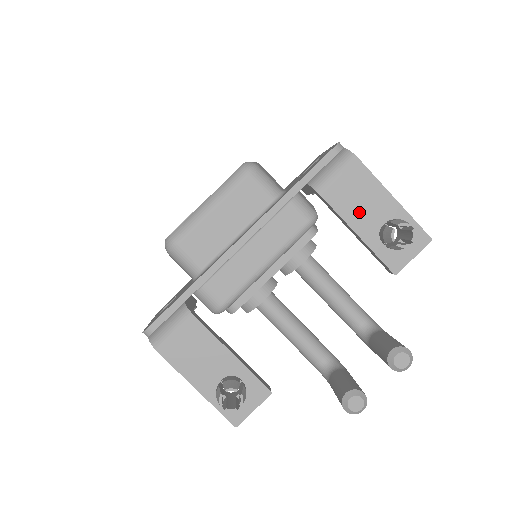
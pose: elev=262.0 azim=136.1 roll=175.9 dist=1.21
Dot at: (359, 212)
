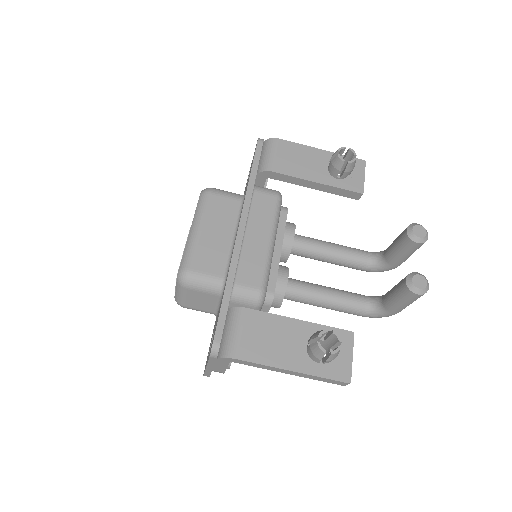
Dot at: (306, 168)
